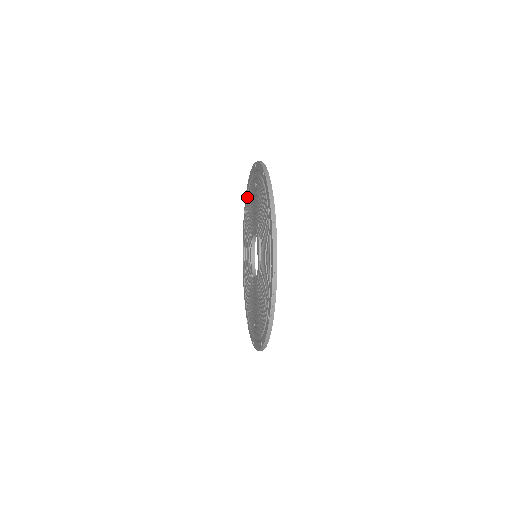
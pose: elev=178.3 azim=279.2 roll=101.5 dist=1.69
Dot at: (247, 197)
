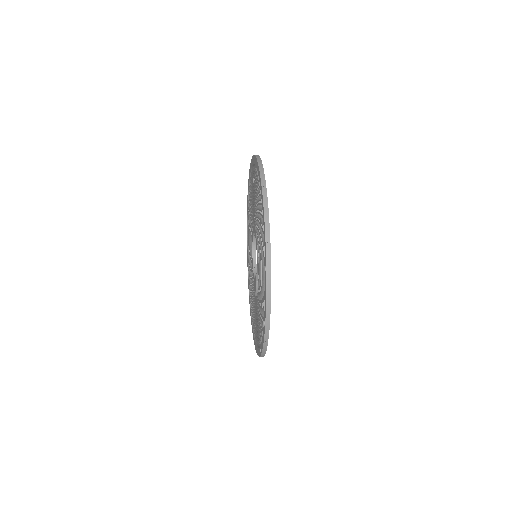
Dot at: (255, 169)
